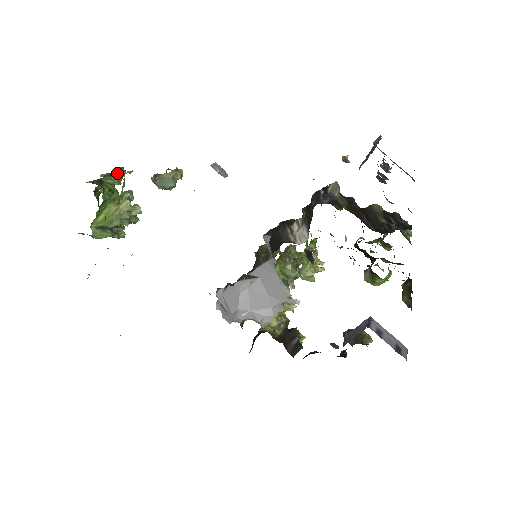
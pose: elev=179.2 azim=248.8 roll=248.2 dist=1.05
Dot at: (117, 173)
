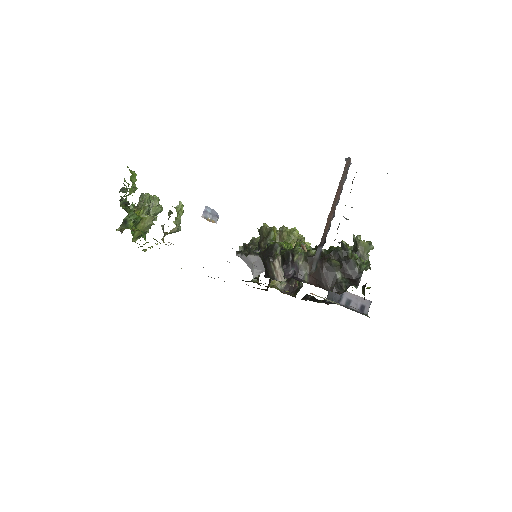
Dot at: (131, 191)
